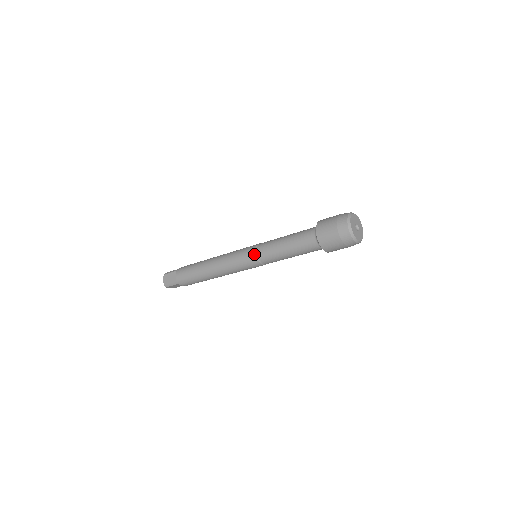
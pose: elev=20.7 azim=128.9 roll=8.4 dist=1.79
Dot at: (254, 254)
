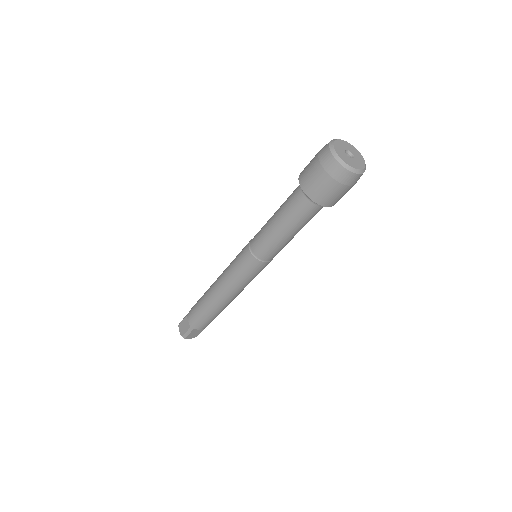
Dot at: (249, 253)
